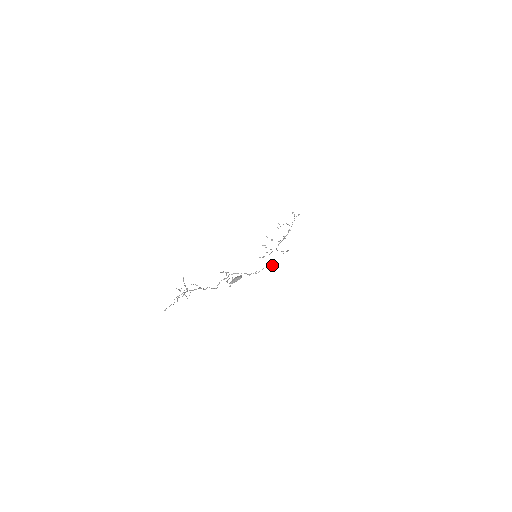
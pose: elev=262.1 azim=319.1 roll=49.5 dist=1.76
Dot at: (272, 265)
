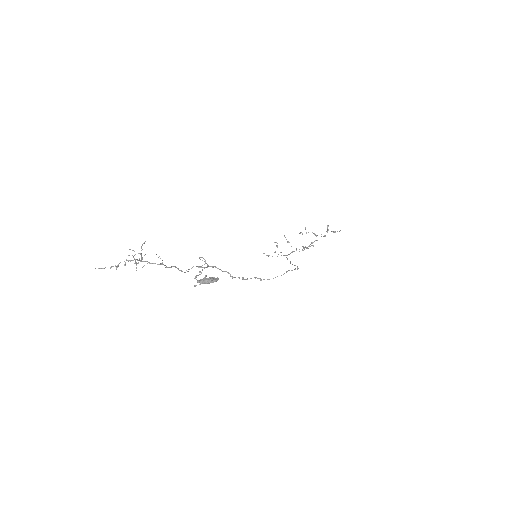
Dot at: (267, 279)
